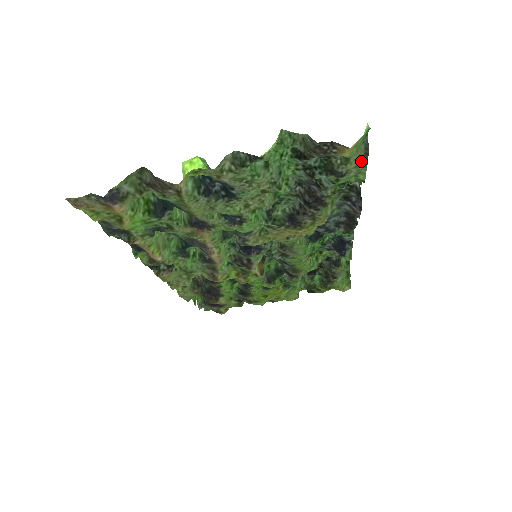
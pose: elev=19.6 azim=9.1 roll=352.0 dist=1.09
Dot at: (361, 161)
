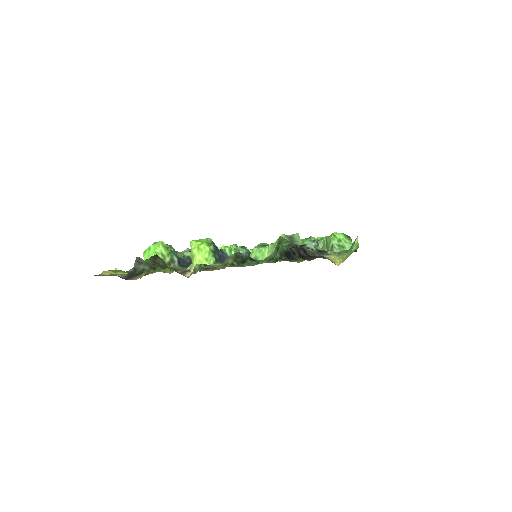
Dot at: occluded
